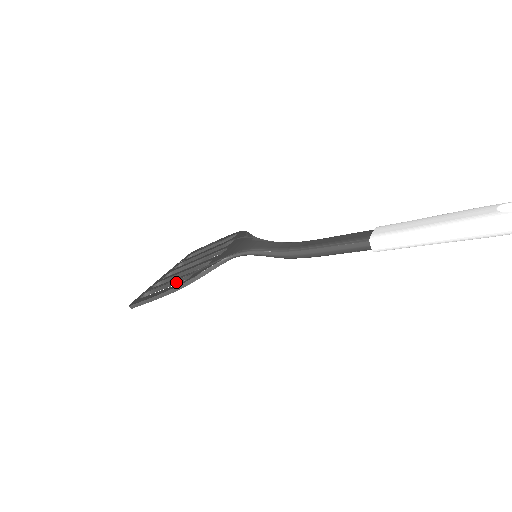
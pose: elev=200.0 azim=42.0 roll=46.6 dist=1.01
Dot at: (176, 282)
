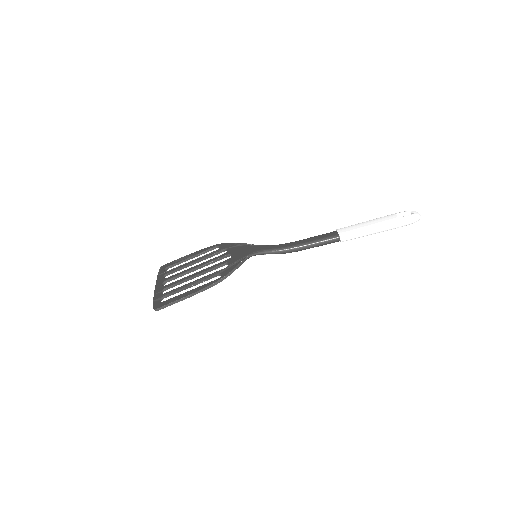
Dot at: (199, 283)
